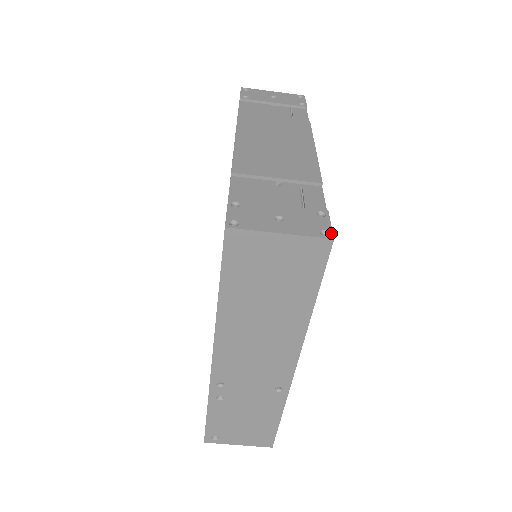
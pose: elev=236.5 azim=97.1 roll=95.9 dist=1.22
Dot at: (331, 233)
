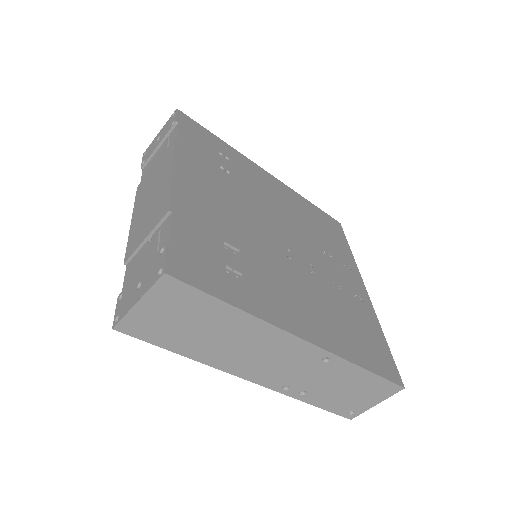
Dot at: (163, 268)
